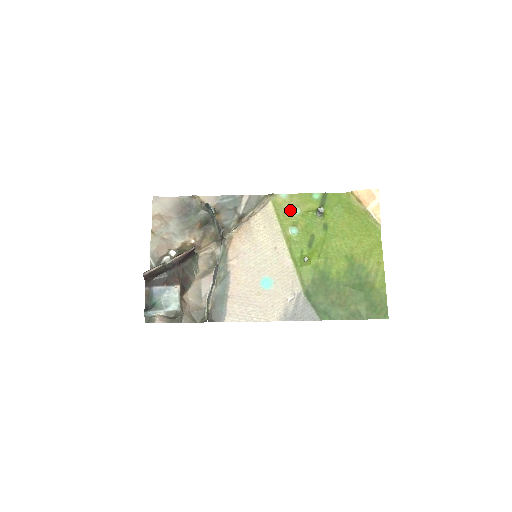
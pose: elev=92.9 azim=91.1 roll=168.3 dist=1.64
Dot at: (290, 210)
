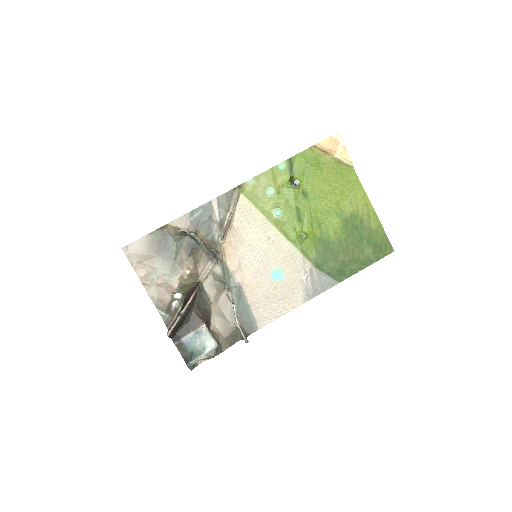
Dot at: (264, 193)
